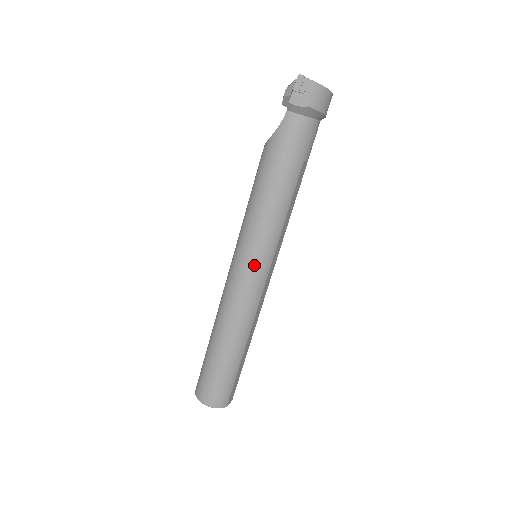
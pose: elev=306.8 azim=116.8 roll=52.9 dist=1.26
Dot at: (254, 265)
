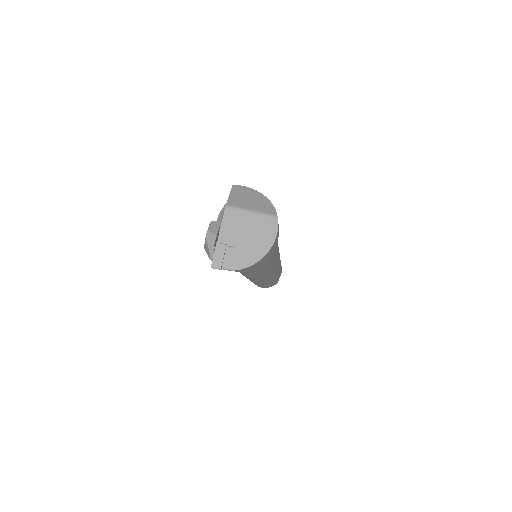
Dot at: occluded
